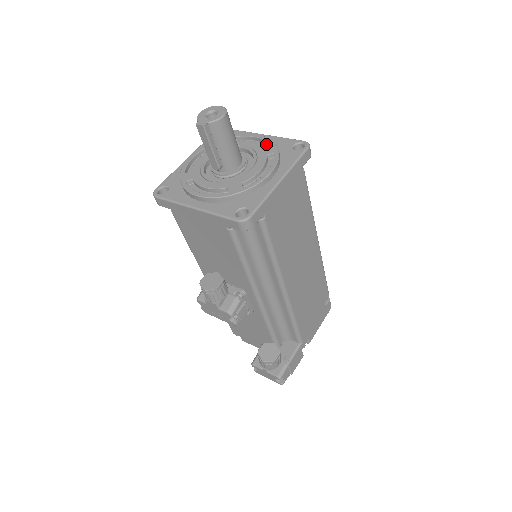
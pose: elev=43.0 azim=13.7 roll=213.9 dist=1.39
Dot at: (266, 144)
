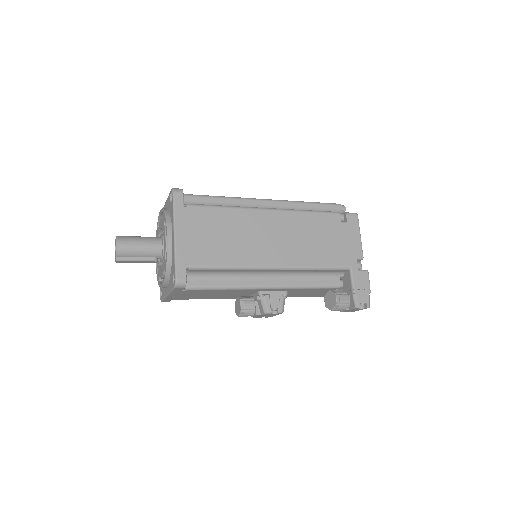
Dot at: occluded
